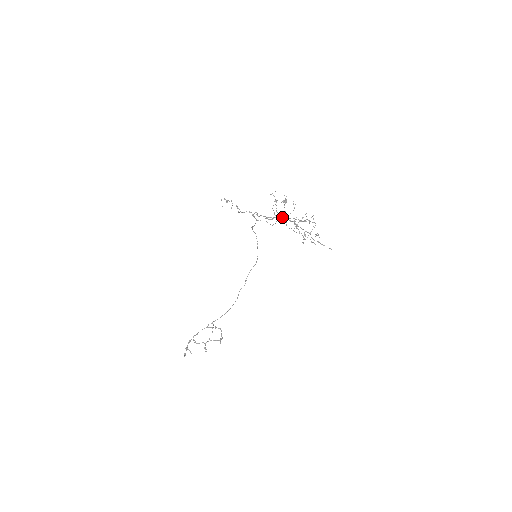
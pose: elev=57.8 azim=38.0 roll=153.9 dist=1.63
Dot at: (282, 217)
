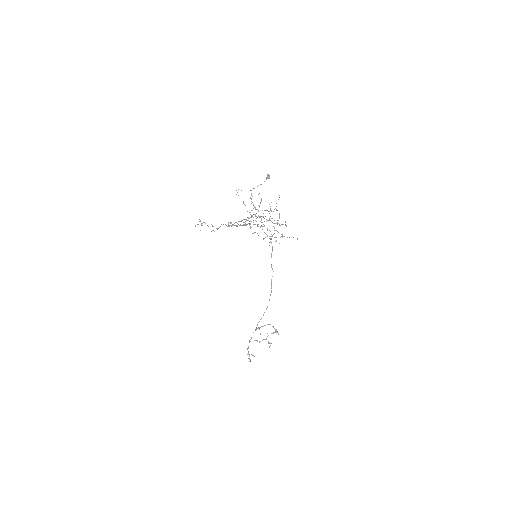
Dot at: occluded
